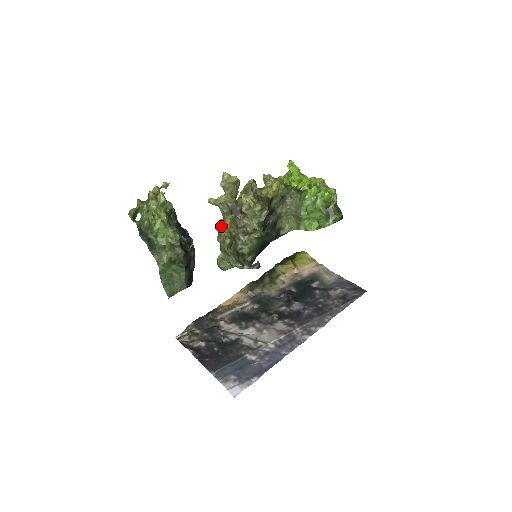
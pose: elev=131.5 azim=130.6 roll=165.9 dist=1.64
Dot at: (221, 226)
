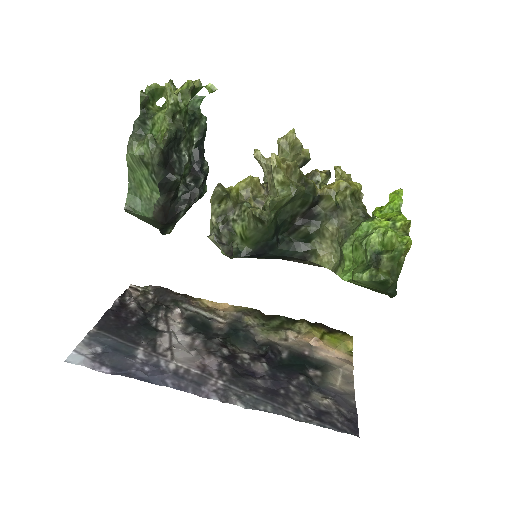
Dot at: occluded
